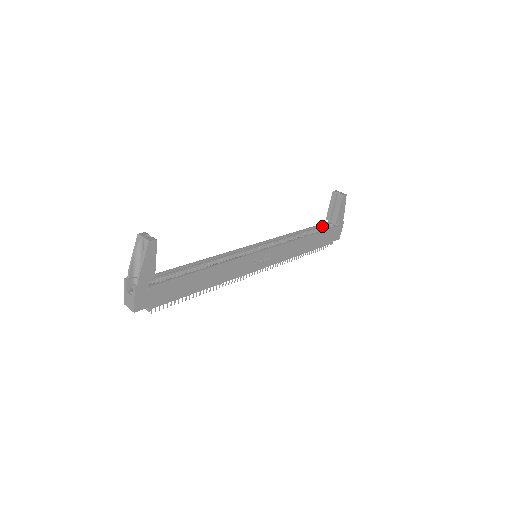
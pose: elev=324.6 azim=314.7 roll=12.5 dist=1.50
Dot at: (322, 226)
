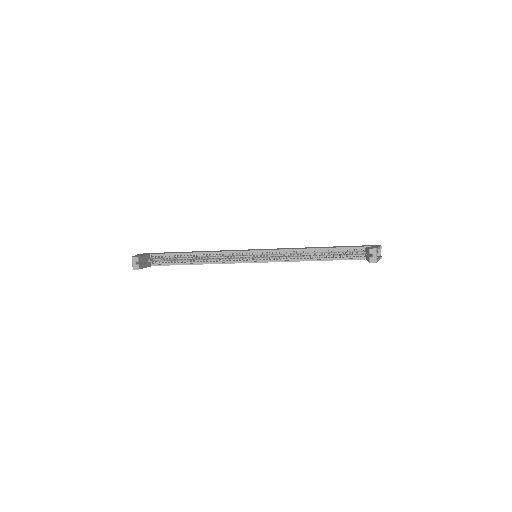
Dot at: occluded
